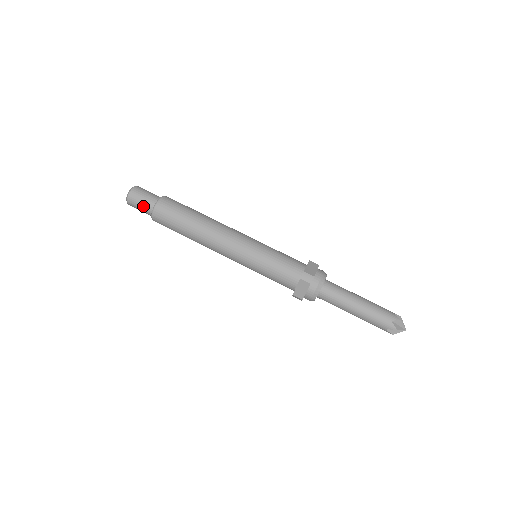
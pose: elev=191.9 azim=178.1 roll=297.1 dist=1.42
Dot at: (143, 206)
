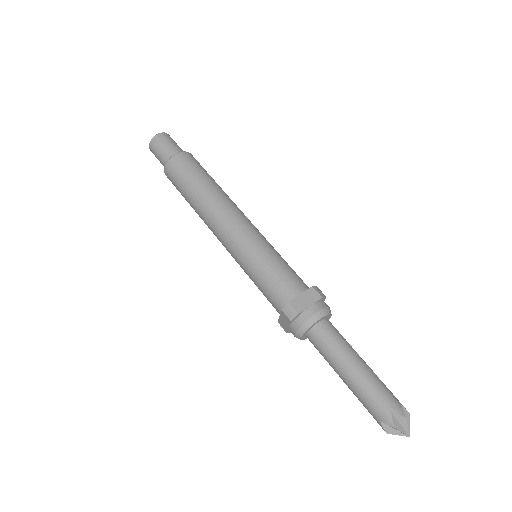
Dot at: (171, 146)
